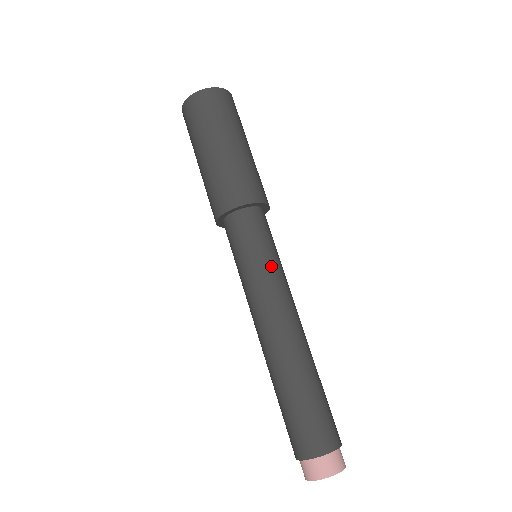
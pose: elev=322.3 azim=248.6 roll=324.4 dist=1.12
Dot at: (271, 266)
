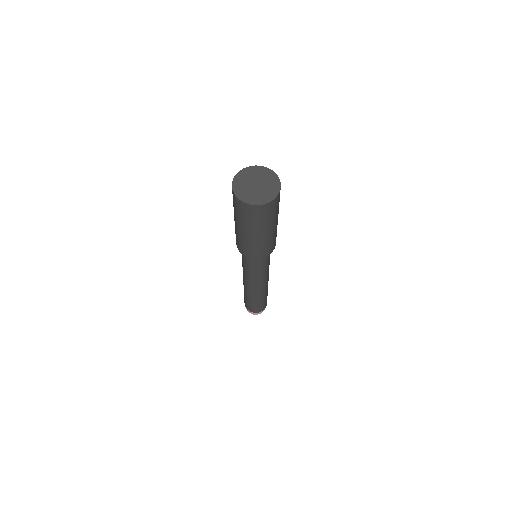
Dot at: (261, 273)
